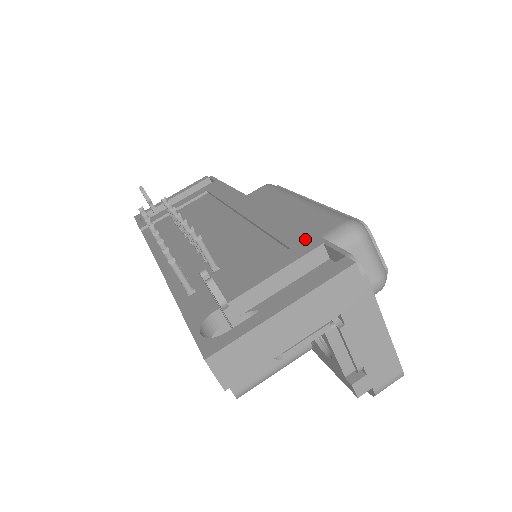
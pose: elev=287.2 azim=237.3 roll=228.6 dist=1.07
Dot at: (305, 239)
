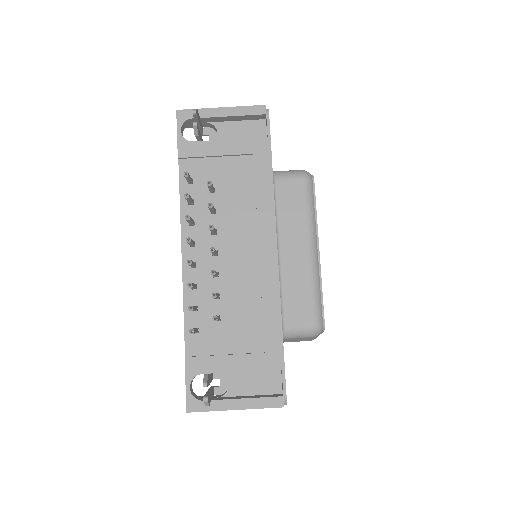
Dot at: (276, 353)
